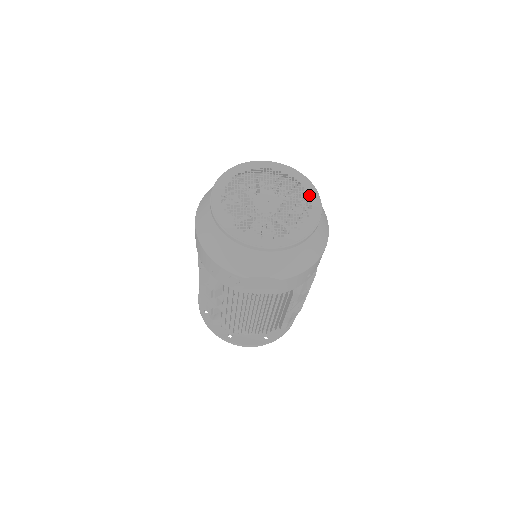
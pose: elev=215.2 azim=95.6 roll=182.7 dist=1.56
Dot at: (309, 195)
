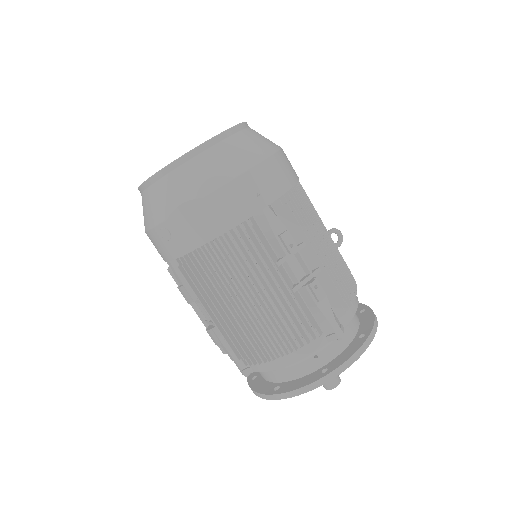
Dot at: occluded
